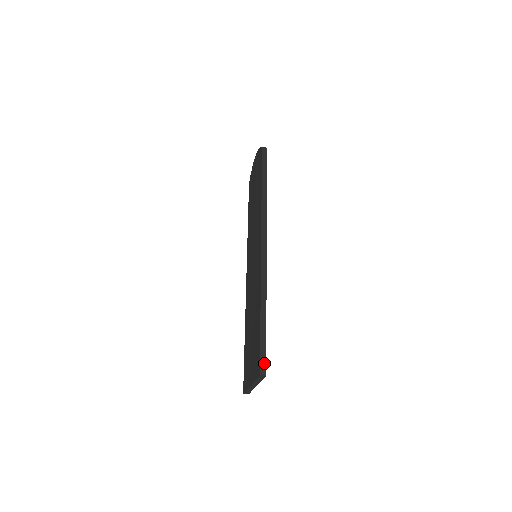
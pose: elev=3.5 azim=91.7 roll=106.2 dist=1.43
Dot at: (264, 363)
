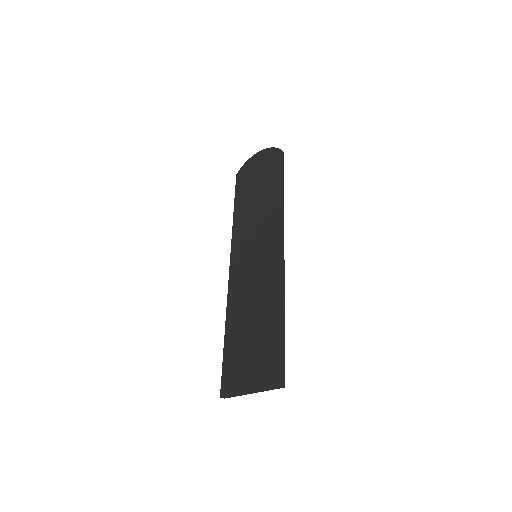
Dot at: (283, 374)
